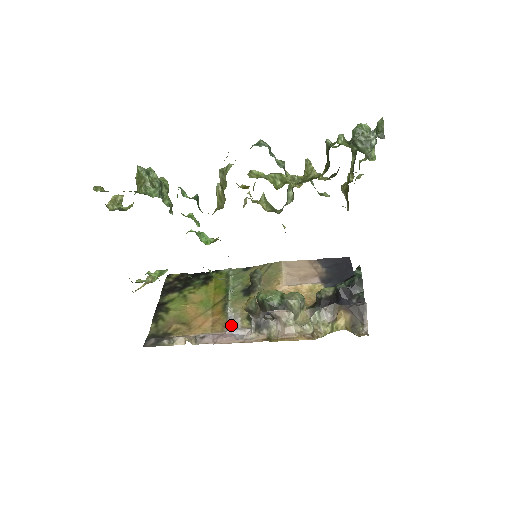
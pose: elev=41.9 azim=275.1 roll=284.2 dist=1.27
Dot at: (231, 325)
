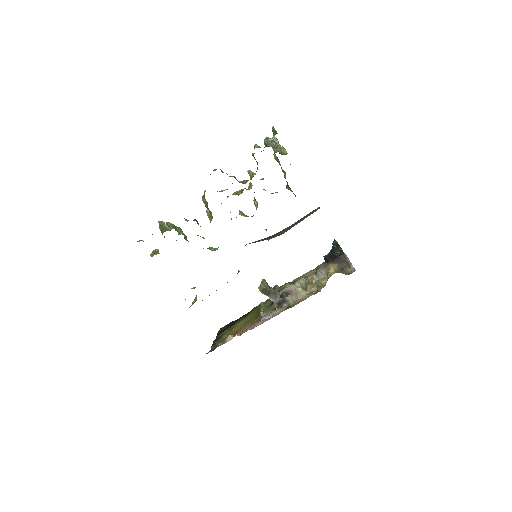
Dot at: occluded
